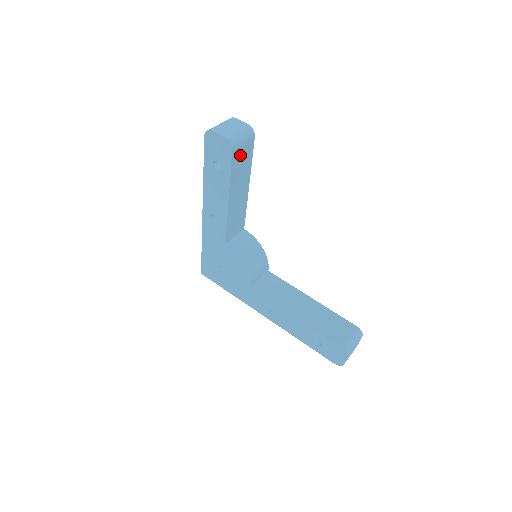
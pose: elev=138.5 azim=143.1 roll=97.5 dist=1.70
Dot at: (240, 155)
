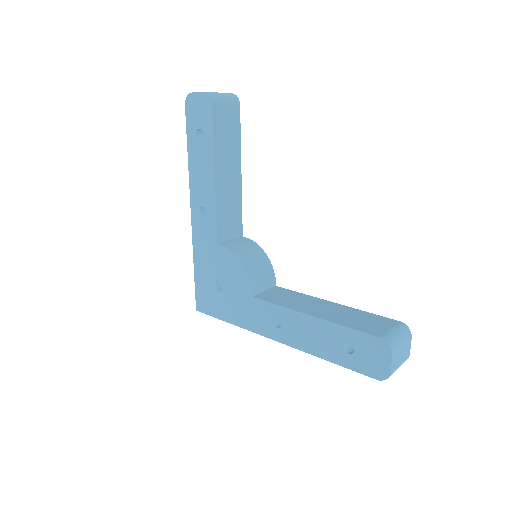
Dot at: (223, 118)
